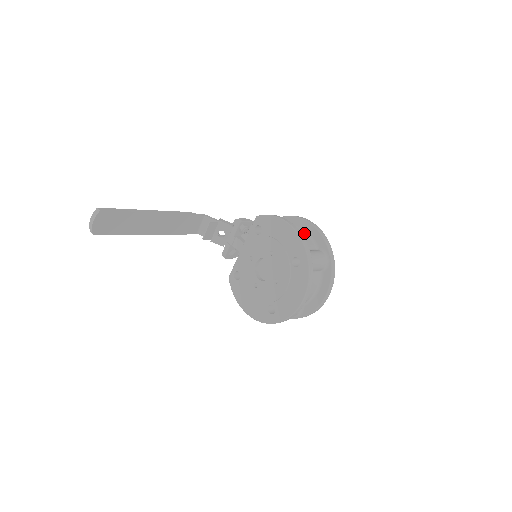
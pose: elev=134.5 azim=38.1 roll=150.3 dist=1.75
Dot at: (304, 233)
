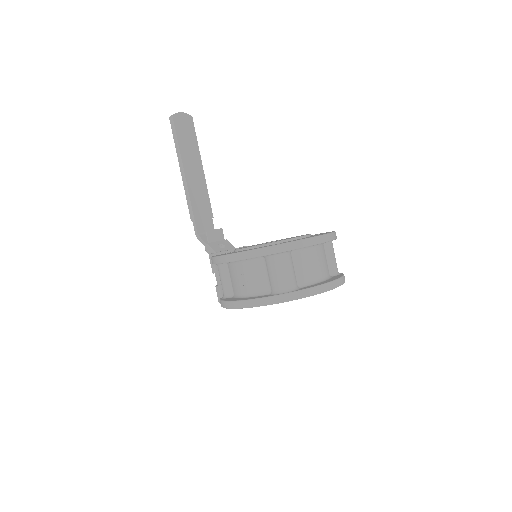
Dot at: occluded
